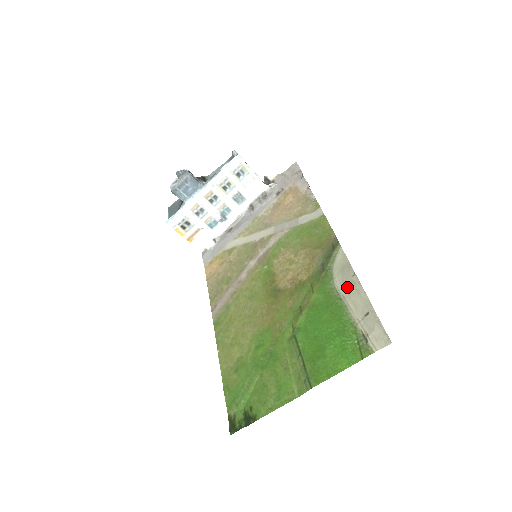
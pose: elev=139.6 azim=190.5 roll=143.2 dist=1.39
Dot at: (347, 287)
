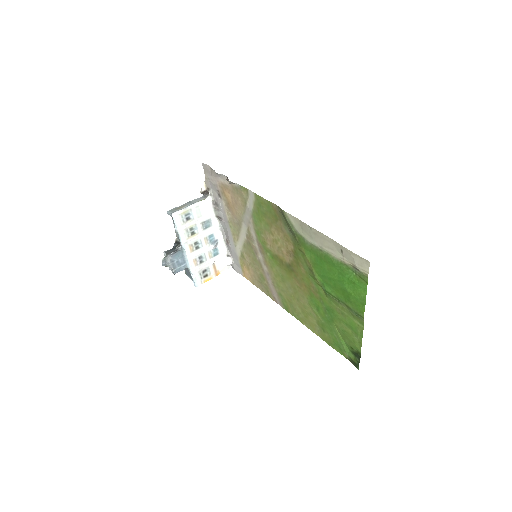
Dot at: (316, 239)
